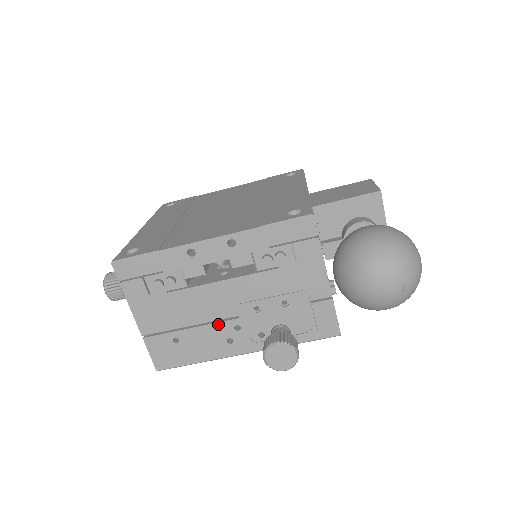
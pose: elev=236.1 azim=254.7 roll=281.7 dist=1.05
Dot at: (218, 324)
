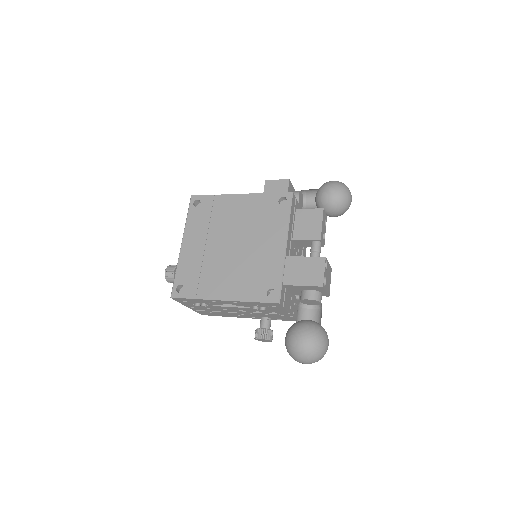
Dot at: (232, 313)
